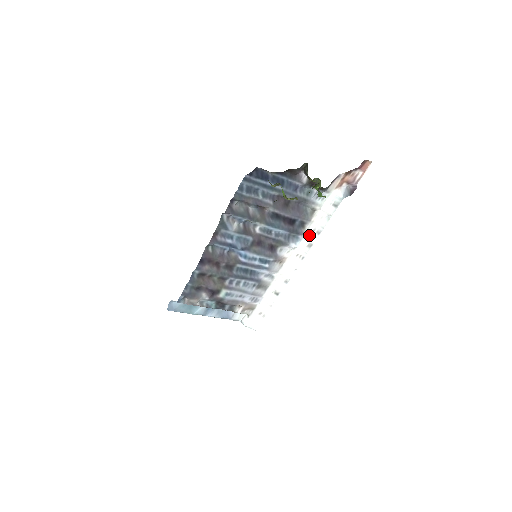
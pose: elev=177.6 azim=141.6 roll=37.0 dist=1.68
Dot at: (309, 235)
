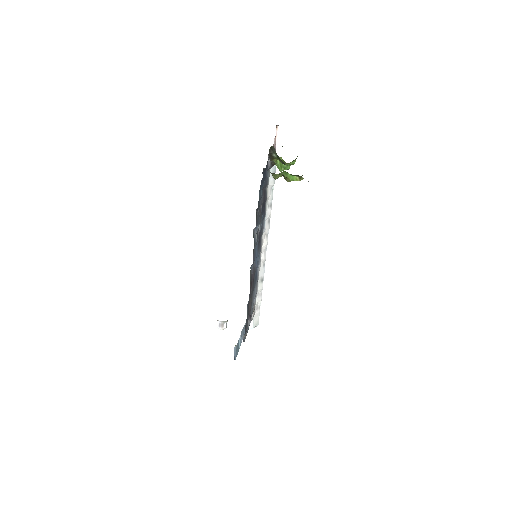
Dot at: (267, 212)
